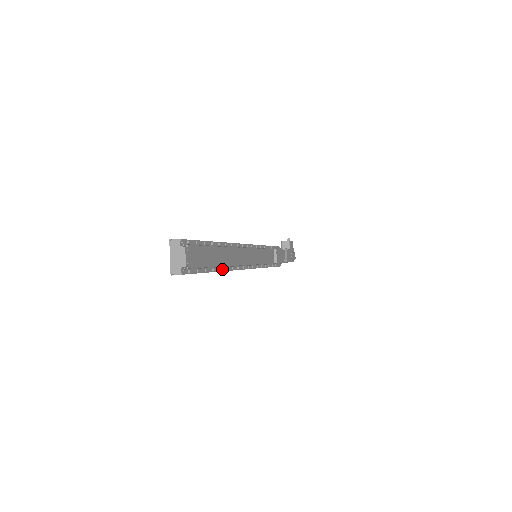
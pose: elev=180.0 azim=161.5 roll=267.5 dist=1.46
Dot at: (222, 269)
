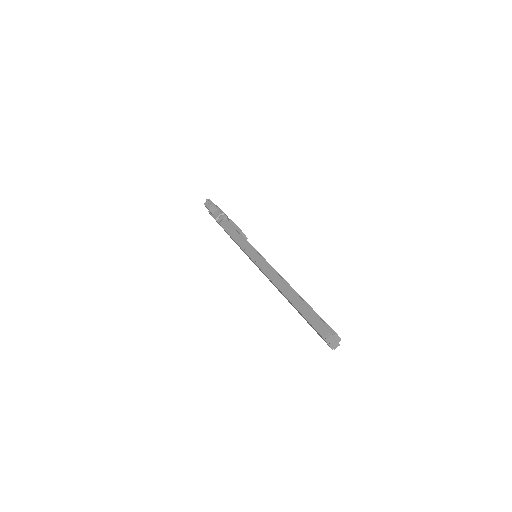
Dot at: occluded
